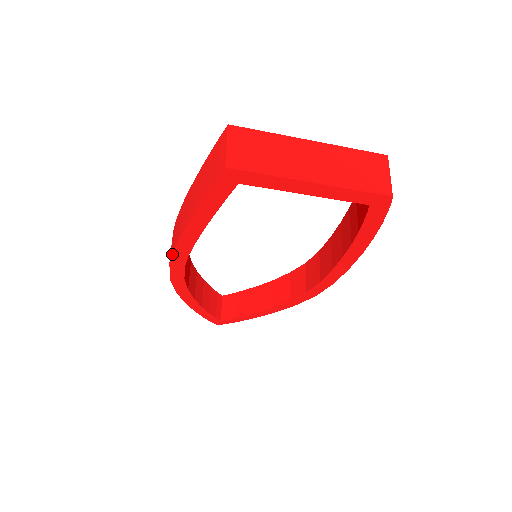
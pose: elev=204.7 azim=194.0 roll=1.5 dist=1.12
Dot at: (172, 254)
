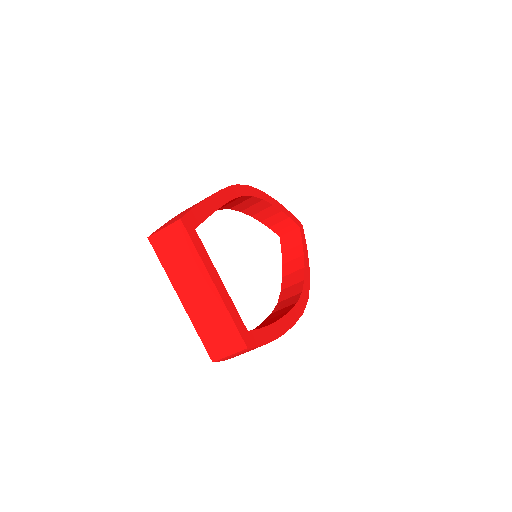
Dot at: occluded
